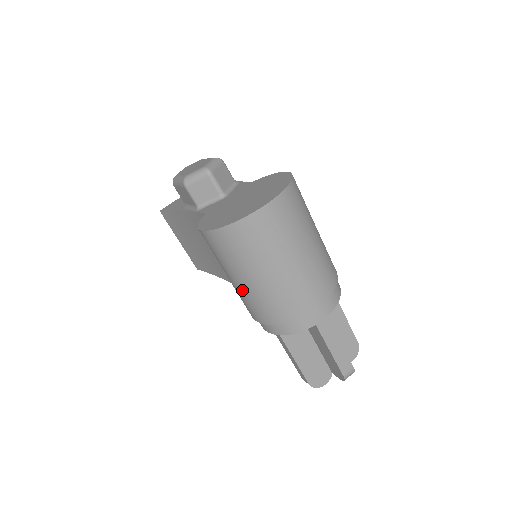
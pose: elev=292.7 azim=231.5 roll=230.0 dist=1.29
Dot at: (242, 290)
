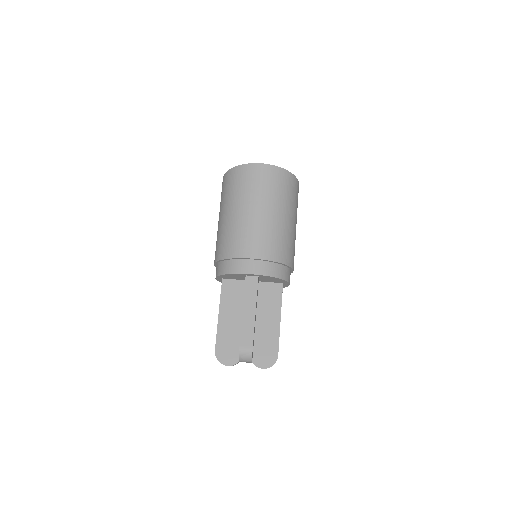
Dot at: (218, 228)
